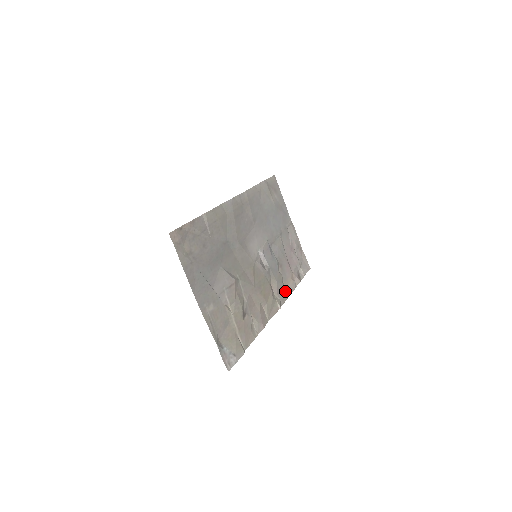
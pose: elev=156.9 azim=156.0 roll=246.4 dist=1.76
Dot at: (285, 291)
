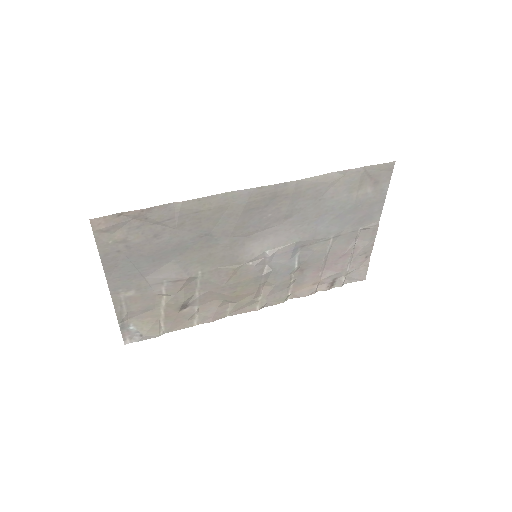
Dot at: (285, 295)
